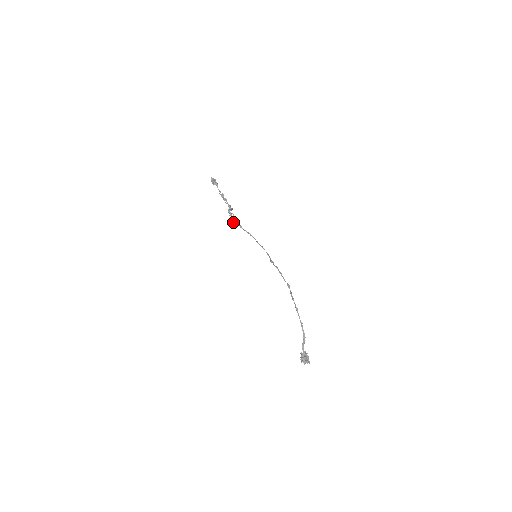
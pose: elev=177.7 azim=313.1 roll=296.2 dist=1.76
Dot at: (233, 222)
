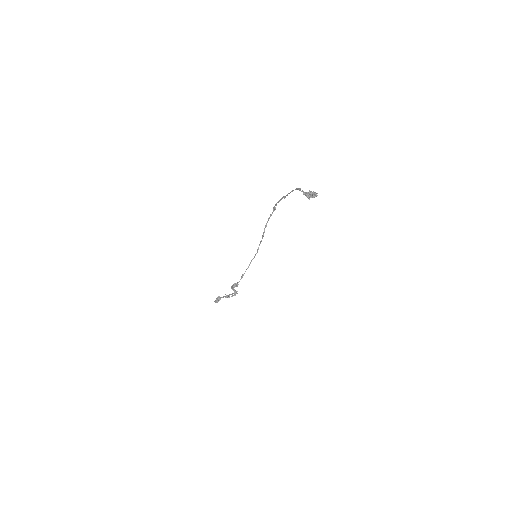
Dot at: (237, 284)
